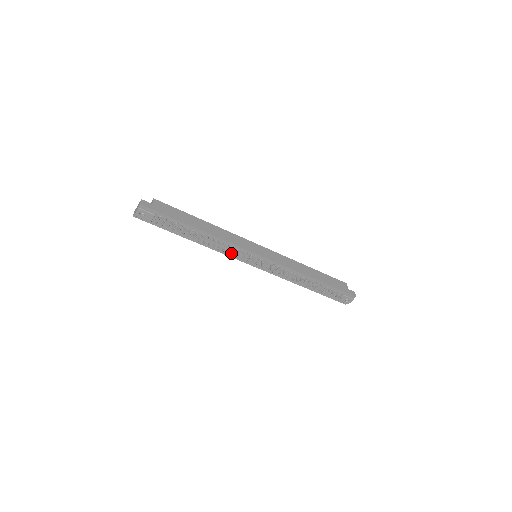
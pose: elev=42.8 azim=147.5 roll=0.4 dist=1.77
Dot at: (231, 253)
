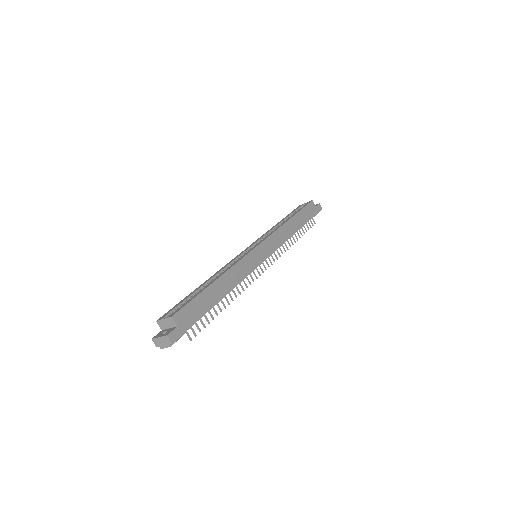
Dot at: occluded
